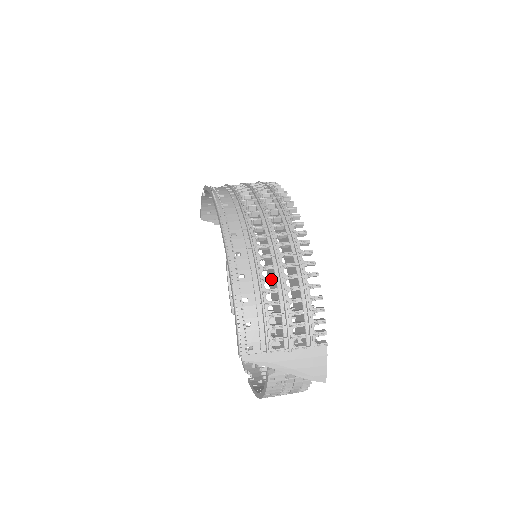
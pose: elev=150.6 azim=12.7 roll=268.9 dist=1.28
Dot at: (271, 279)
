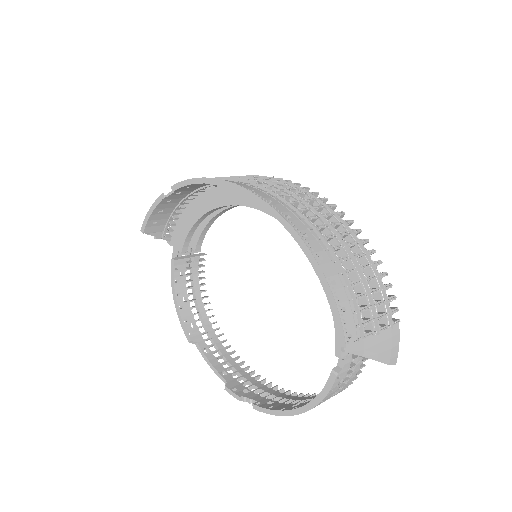
Dot at: (345, 258)
